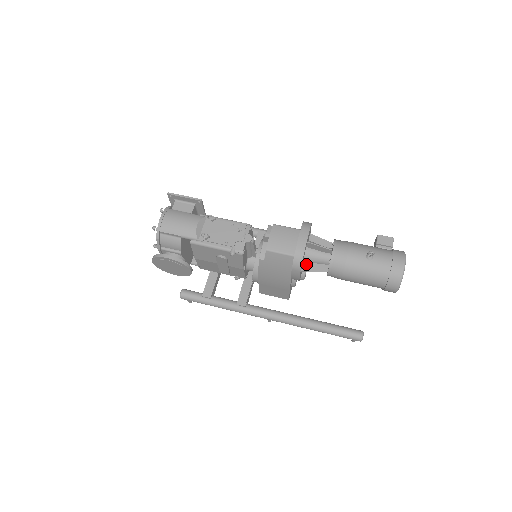
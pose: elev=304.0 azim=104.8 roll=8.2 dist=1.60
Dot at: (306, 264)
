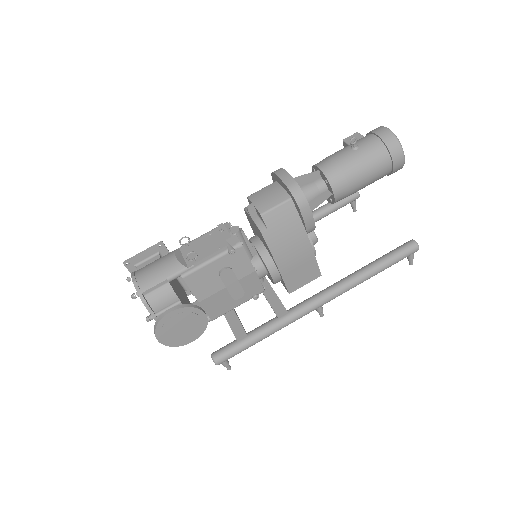
Dot at: occluded
